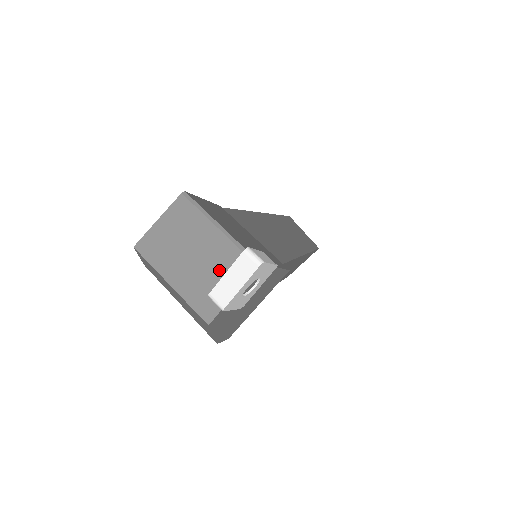
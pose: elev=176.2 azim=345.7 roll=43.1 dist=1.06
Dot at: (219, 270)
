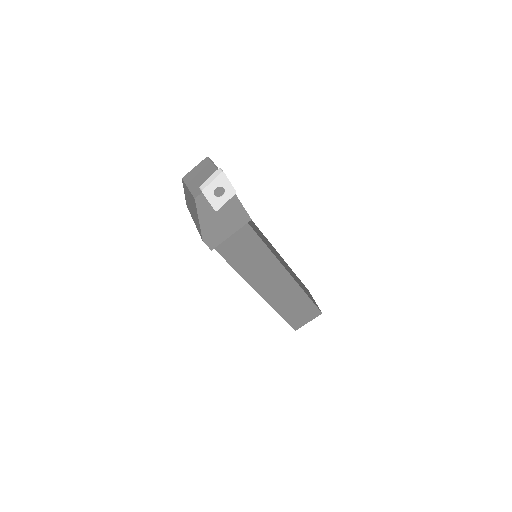
Dot at: (208, 179)
